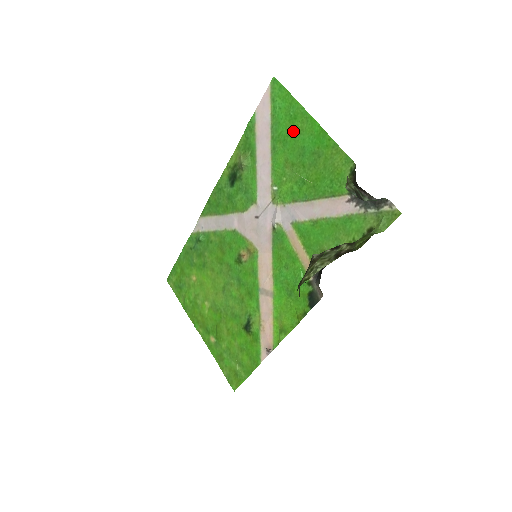
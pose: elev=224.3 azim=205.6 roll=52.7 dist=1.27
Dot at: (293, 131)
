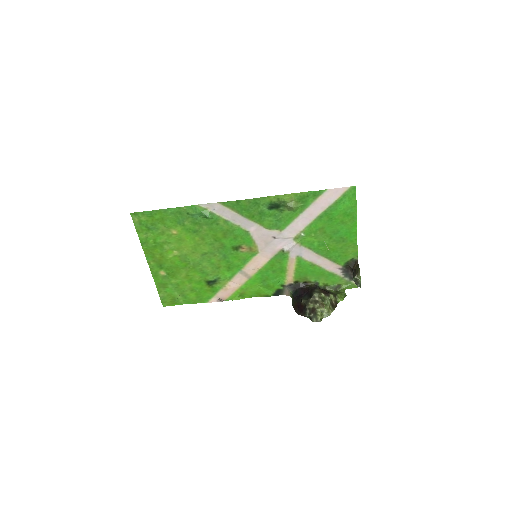
Dot at: (341, 219)
